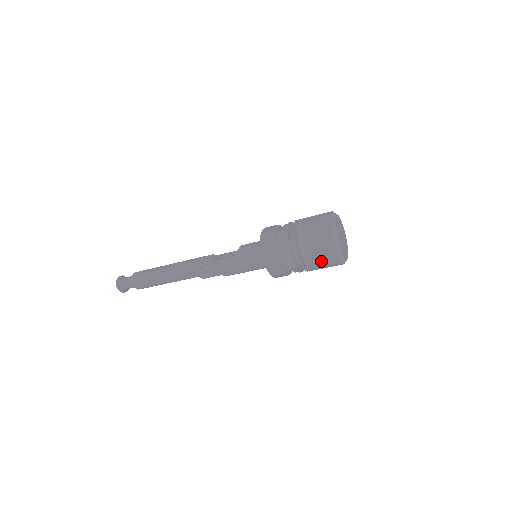
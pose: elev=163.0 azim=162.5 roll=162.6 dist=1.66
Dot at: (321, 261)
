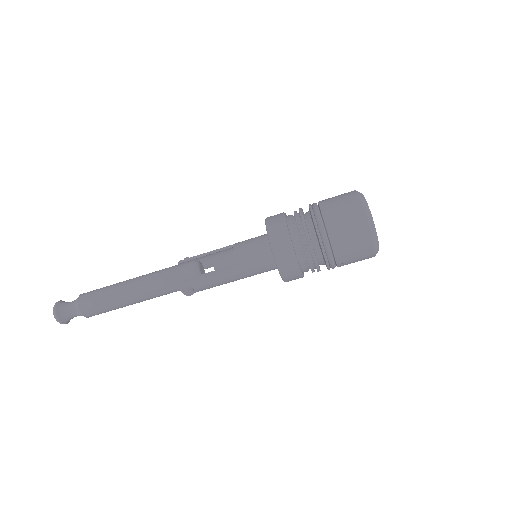
Dot at: (353, 262)
